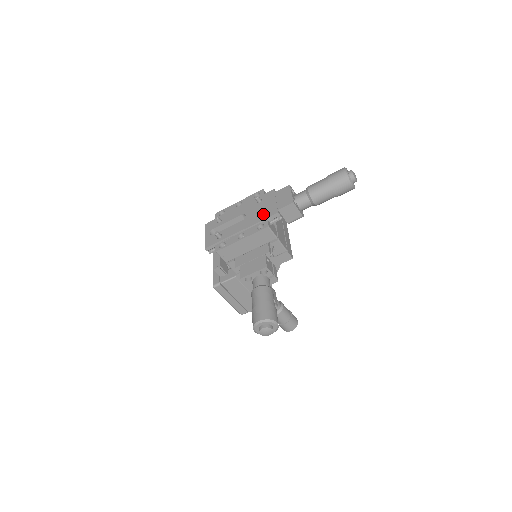
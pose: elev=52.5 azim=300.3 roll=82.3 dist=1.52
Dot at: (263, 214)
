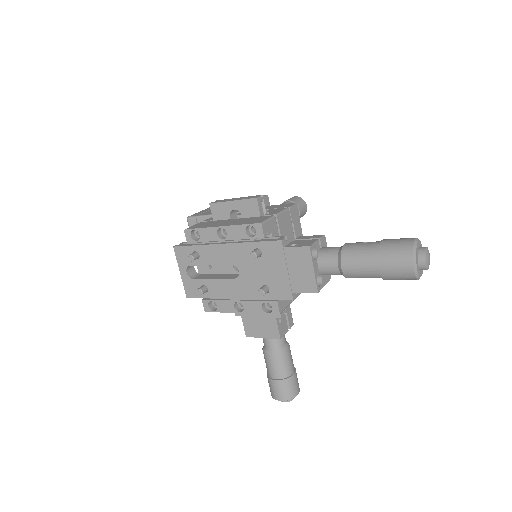
Dot at: (268, 286)
